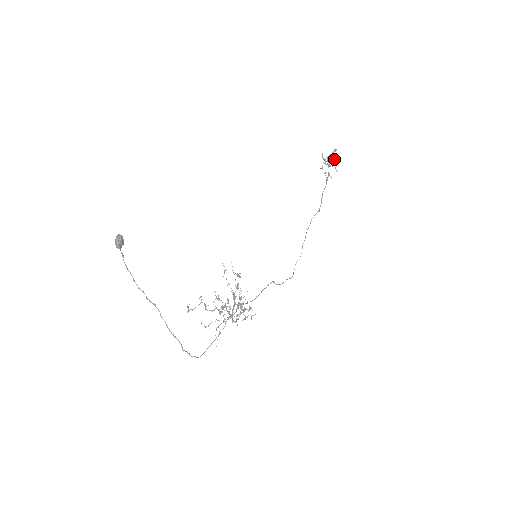
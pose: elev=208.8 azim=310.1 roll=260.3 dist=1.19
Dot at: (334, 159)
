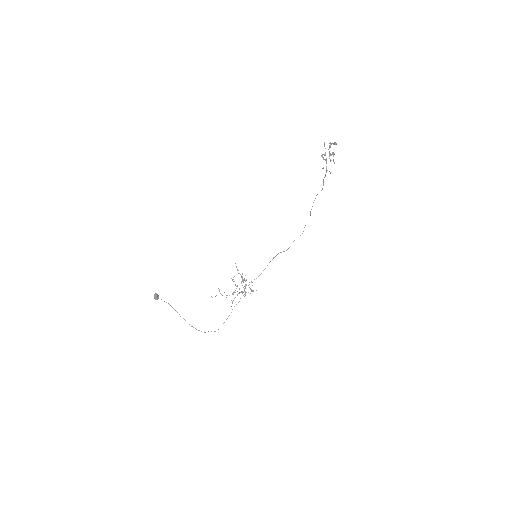
Dot at: (333, 153)
